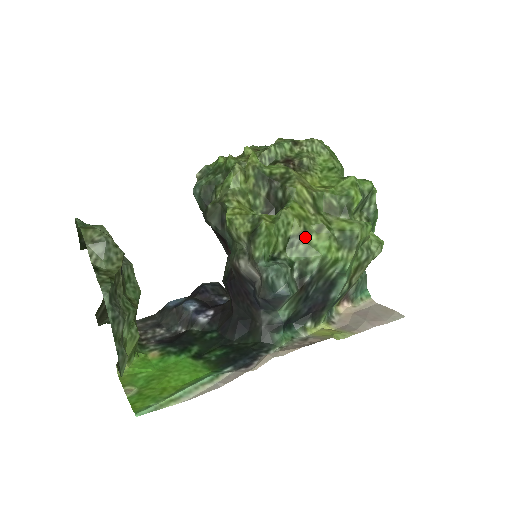
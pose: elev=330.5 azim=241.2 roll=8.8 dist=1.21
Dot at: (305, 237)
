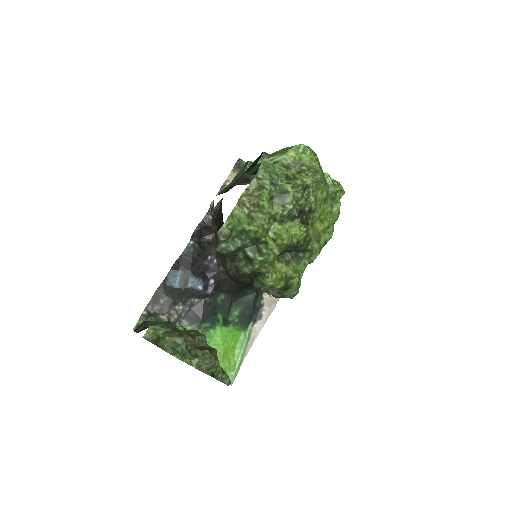
Dot at: occluded
